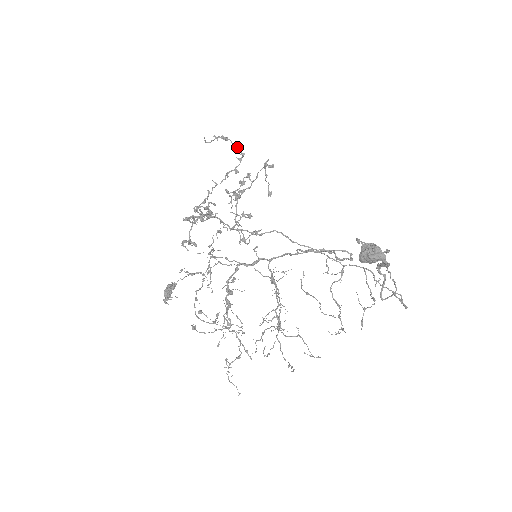
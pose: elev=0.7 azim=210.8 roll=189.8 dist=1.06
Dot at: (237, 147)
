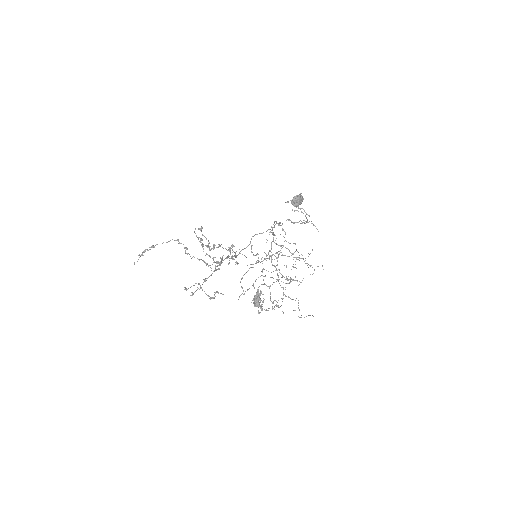
Dot at: (169, 241)
